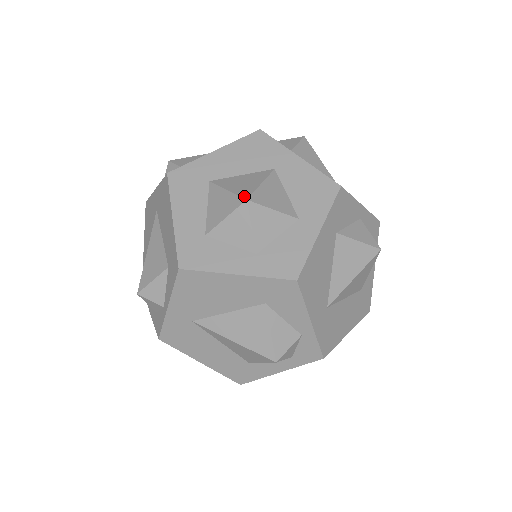
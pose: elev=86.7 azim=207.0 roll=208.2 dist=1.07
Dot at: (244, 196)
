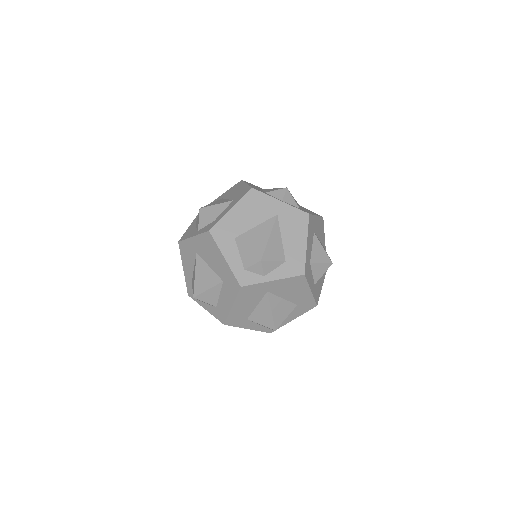
Dot at: occluded
